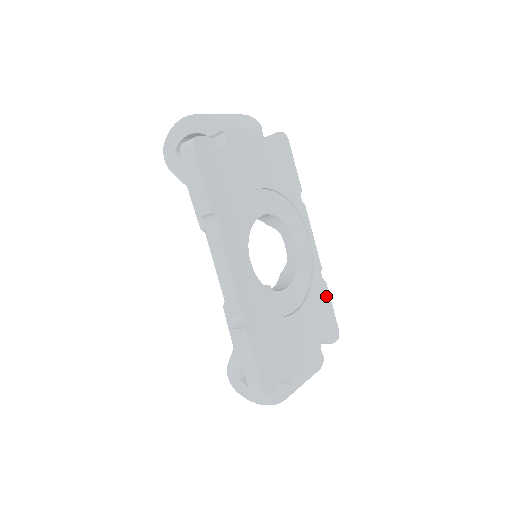
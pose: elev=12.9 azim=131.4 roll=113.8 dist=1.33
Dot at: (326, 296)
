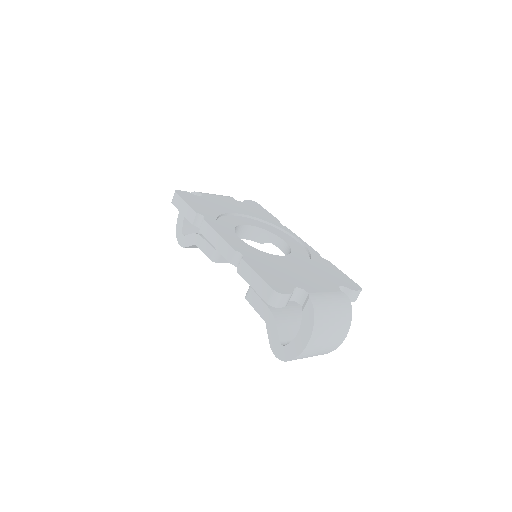
Dot at: (332, 267)
